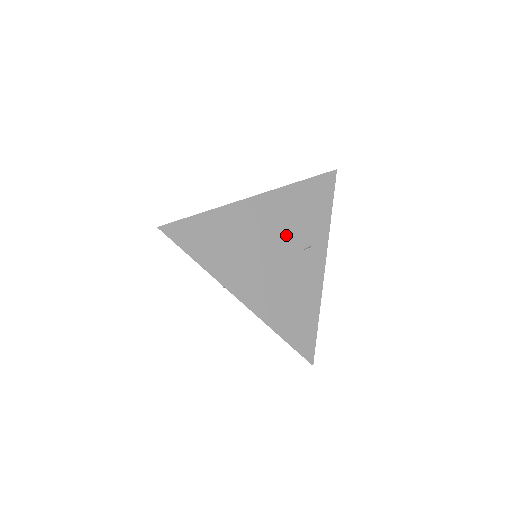
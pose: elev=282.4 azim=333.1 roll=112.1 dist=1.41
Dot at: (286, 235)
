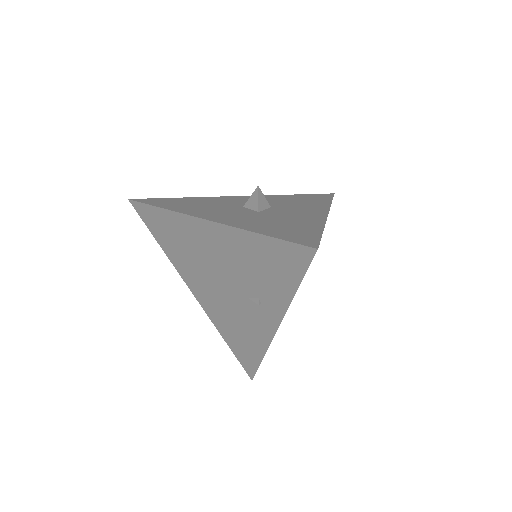
Dot at: occluded
